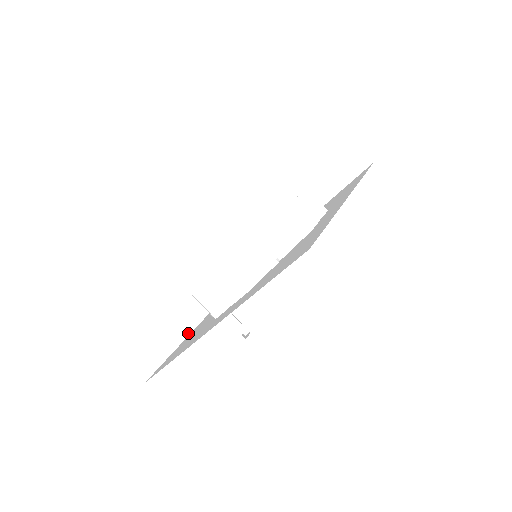
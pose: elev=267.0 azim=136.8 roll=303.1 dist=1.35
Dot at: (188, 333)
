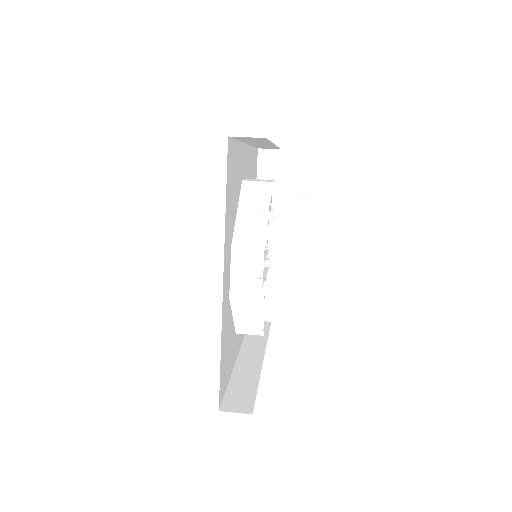
Dot at: occluded
